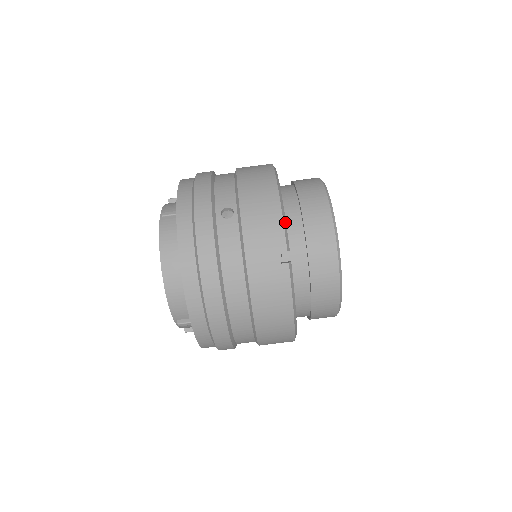
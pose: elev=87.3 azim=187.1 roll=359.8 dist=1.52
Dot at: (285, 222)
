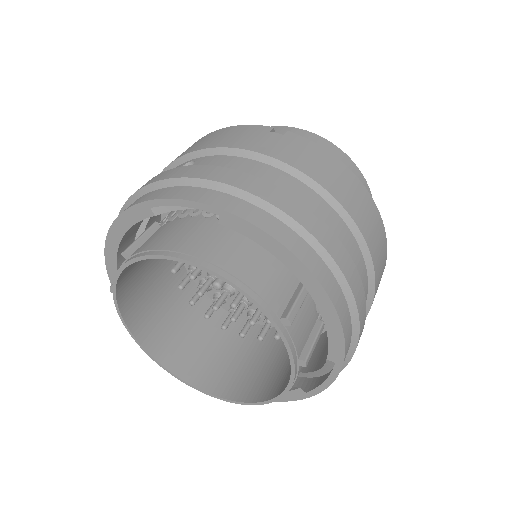
Dot at: occluded
